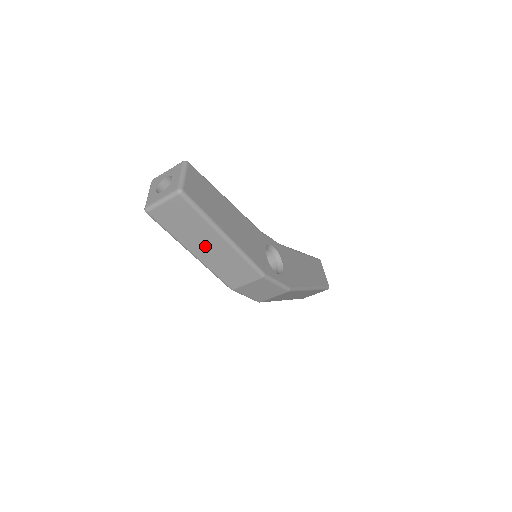
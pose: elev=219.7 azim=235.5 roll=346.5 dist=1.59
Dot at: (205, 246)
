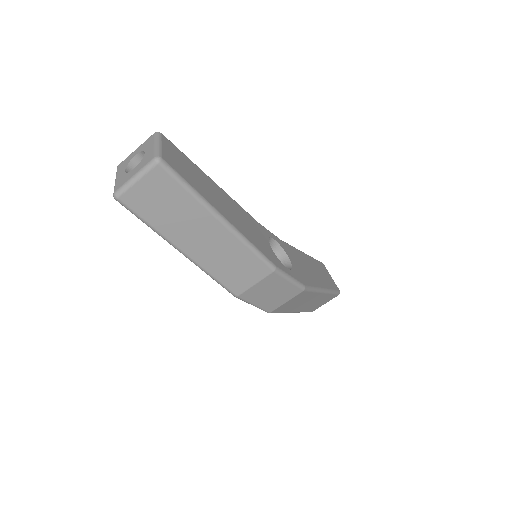
Dot at: (197, 237)
